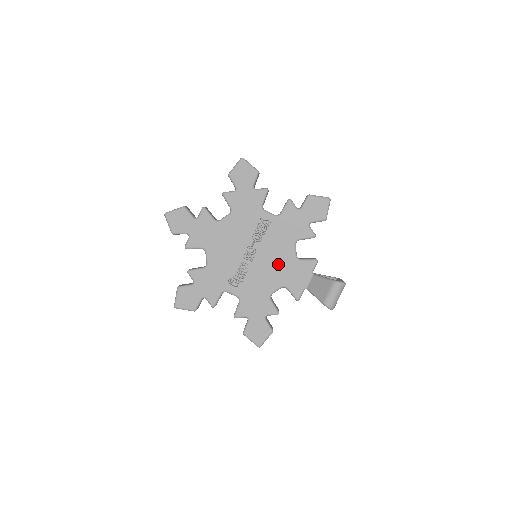
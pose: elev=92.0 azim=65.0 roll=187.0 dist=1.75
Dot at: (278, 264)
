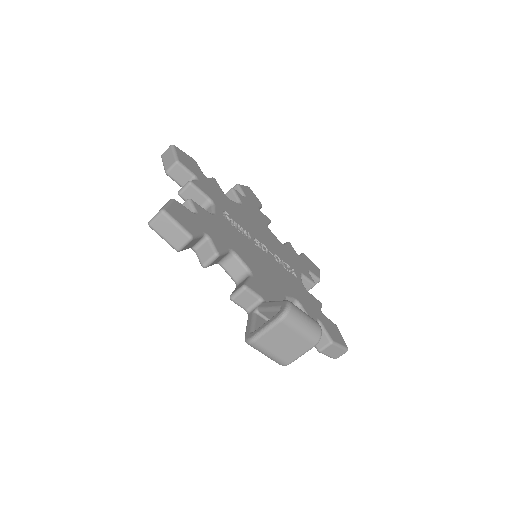
Dot at: (269, 273)
